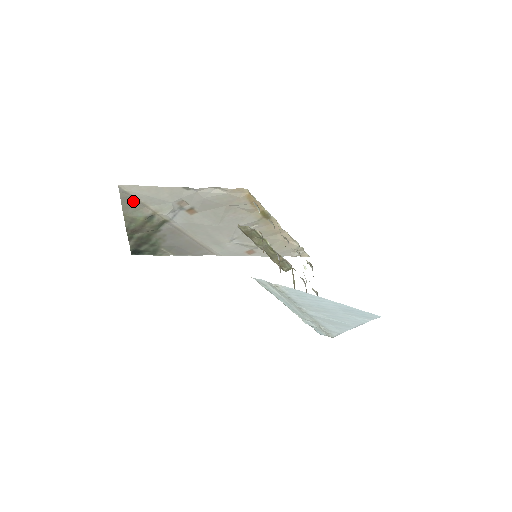
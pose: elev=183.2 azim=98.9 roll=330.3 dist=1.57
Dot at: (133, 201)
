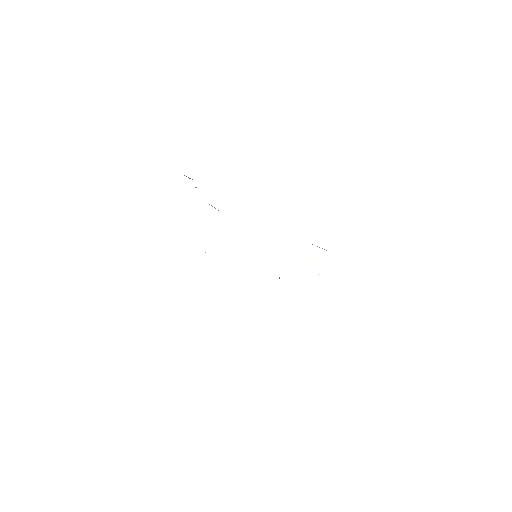
Dot at: occluded
